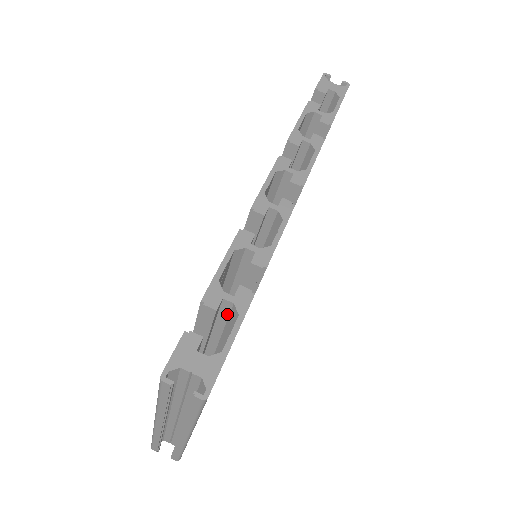
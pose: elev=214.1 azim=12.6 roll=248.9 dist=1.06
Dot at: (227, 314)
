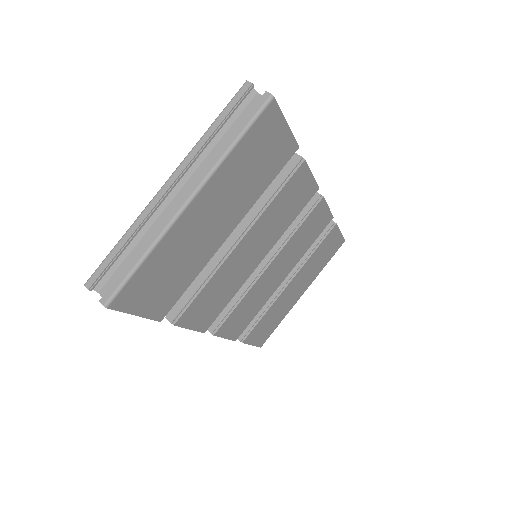
Dot at: occluded
